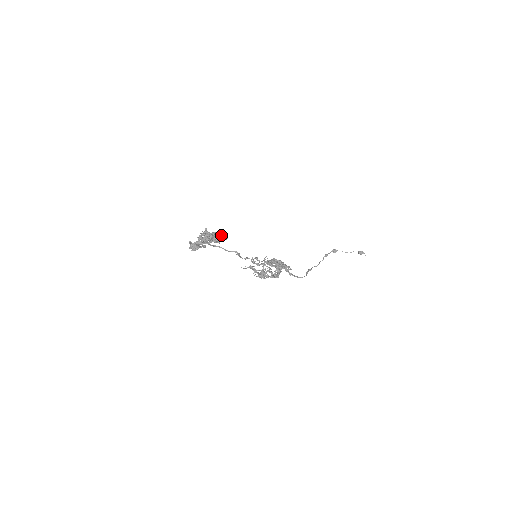
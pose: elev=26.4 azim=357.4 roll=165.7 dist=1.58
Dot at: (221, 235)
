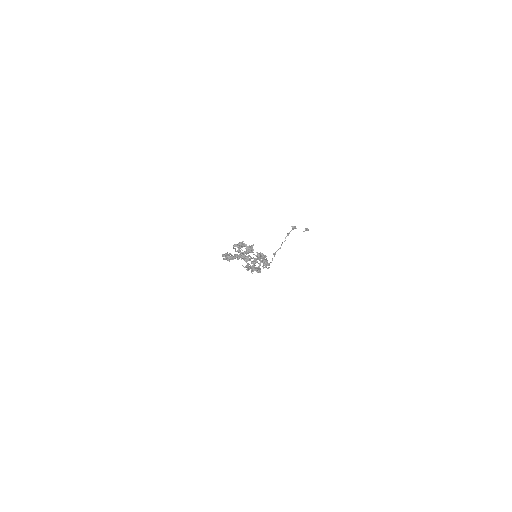
Dot at: (250, 252)
